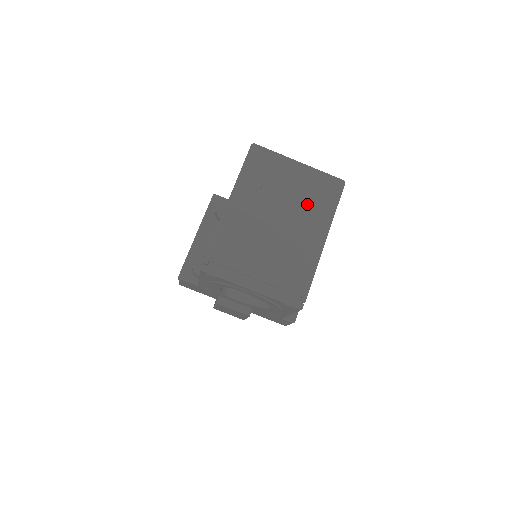
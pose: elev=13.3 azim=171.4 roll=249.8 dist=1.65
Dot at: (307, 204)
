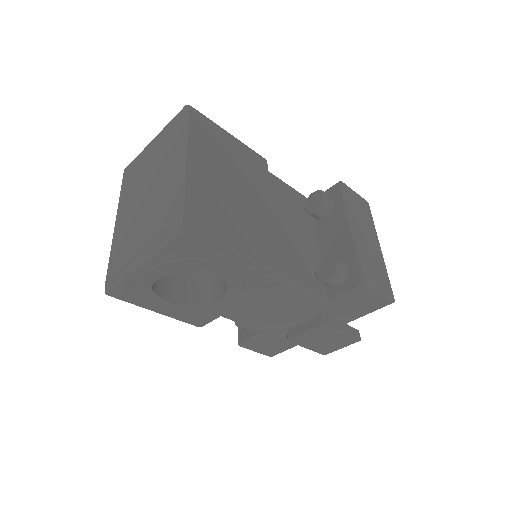
Dot at: (164, 155)
